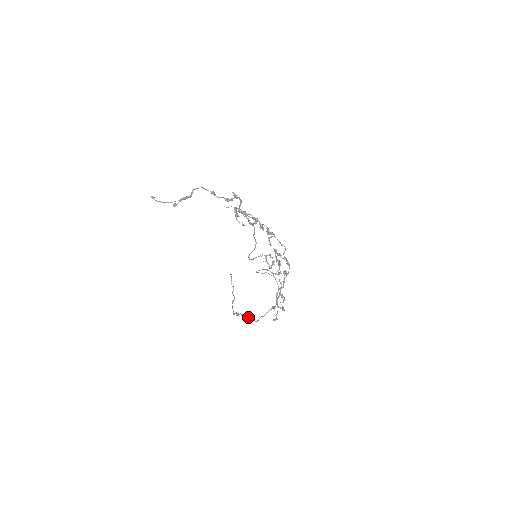
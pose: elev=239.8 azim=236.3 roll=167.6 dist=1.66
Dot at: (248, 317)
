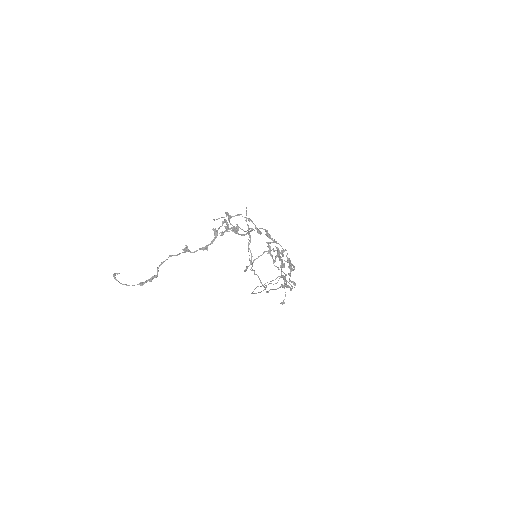
Dot at: (260, 281)
